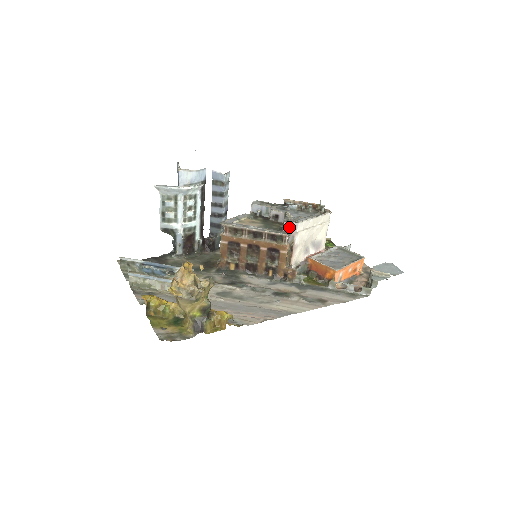
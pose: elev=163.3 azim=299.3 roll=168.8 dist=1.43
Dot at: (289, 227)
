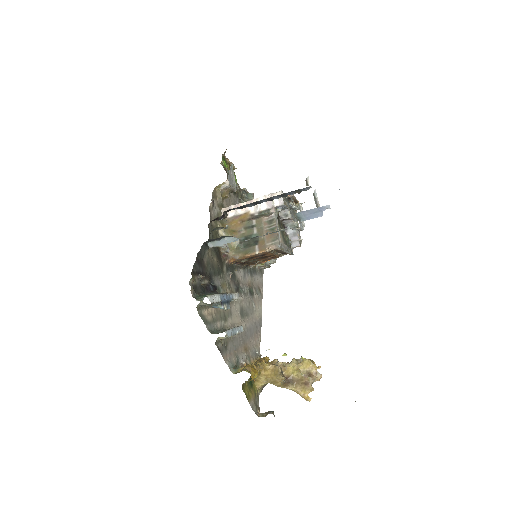
Dot at: occluded
